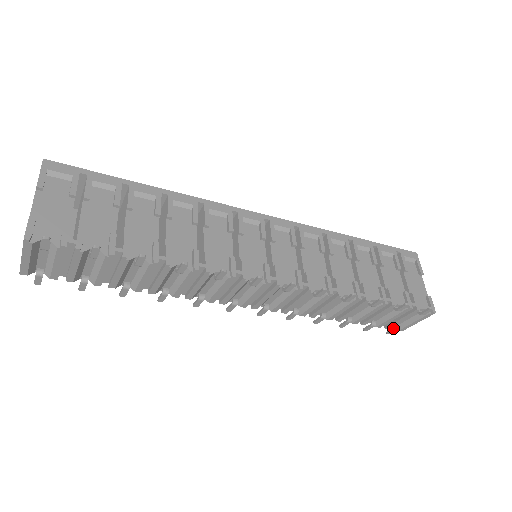
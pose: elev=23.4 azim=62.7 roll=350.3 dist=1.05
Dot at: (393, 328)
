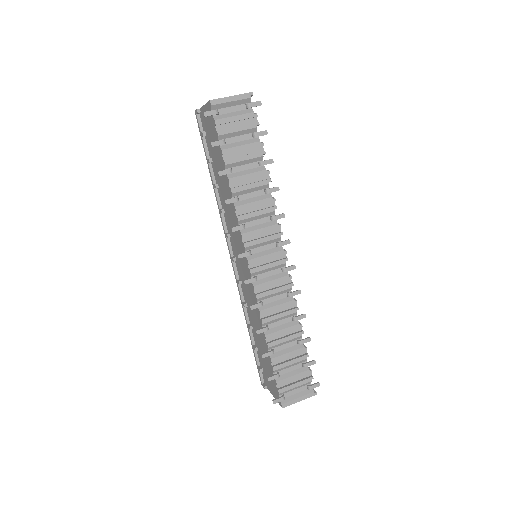
Dot at: (282, 396)
